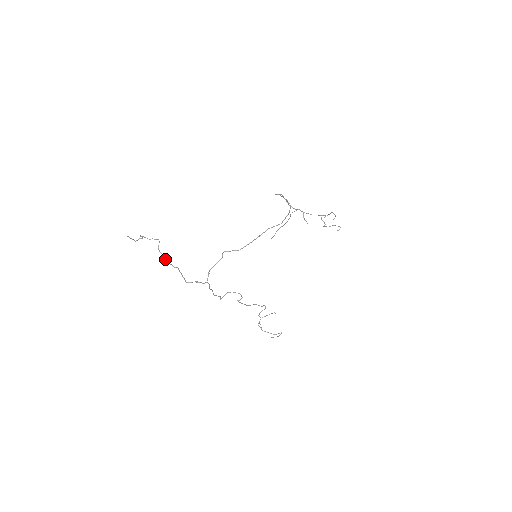
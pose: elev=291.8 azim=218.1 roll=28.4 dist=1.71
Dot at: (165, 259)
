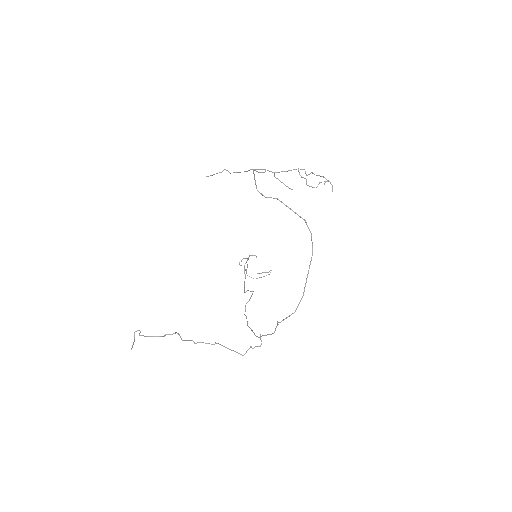
Dot at: occluded
